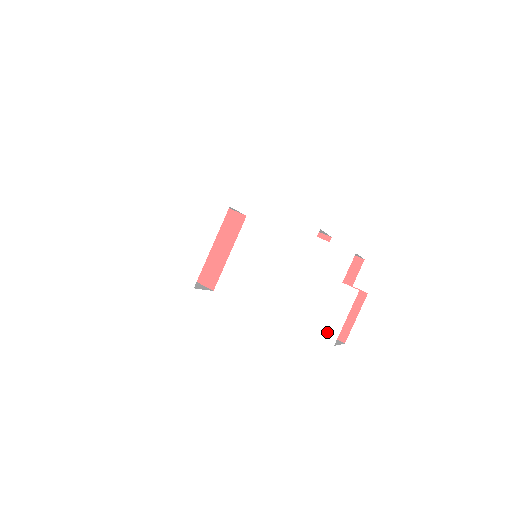
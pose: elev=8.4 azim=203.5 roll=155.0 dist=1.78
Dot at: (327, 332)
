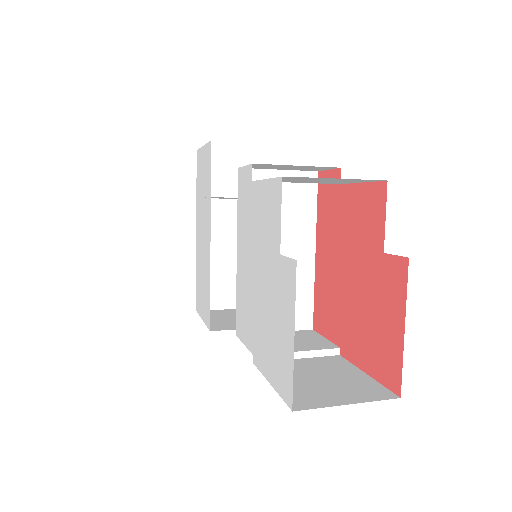
Dot at: (282, 378)
